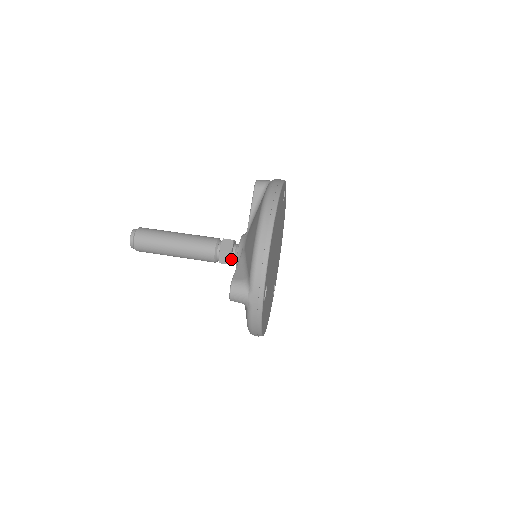
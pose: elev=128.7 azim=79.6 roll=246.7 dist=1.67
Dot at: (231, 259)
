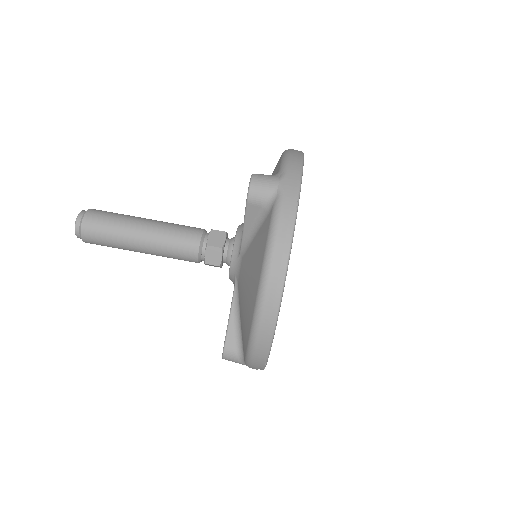
Dot at: (222, 264)
